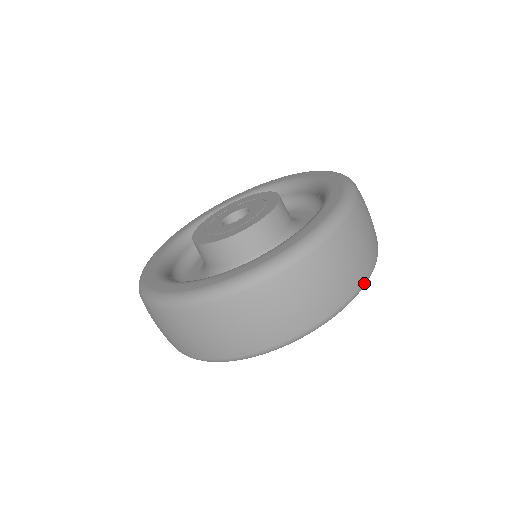
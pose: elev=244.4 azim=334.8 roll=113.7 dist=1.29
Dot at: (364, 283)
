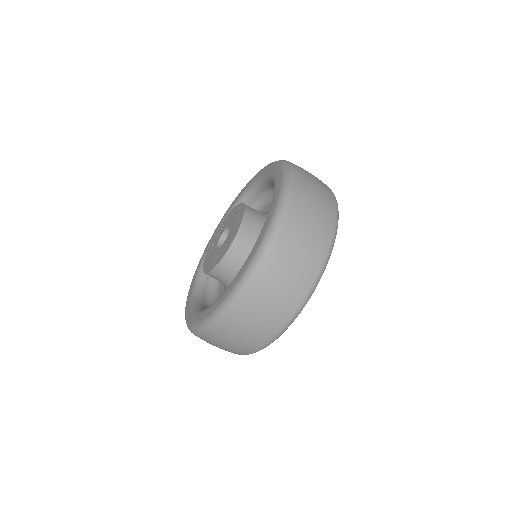
Dot at: (317, 277)
